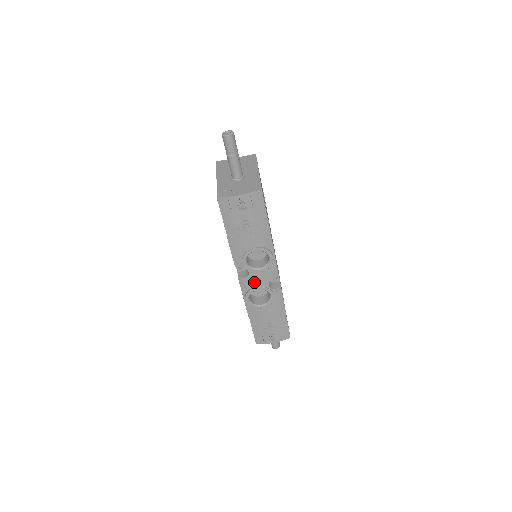
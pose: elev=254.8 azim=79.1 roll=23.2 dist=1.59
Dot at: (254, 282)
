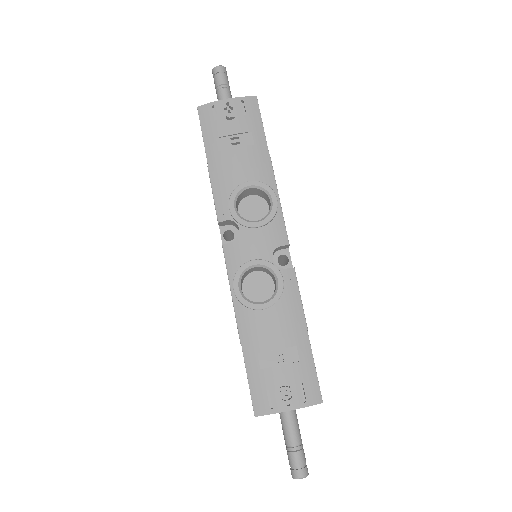
Dot at: (248, 250)
